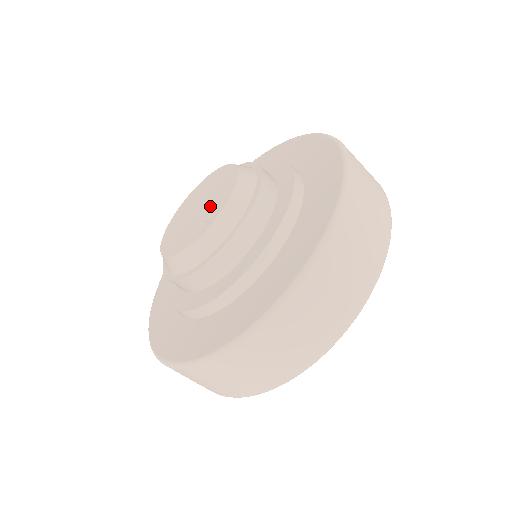
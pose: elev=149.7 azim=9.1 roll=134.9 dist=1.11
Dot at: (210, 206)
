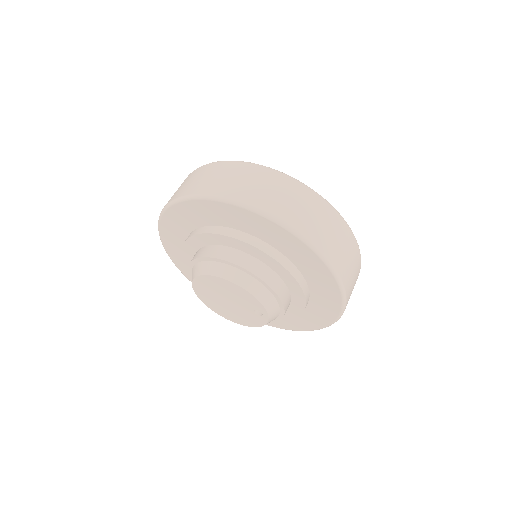
Dot at: (246, 306)
